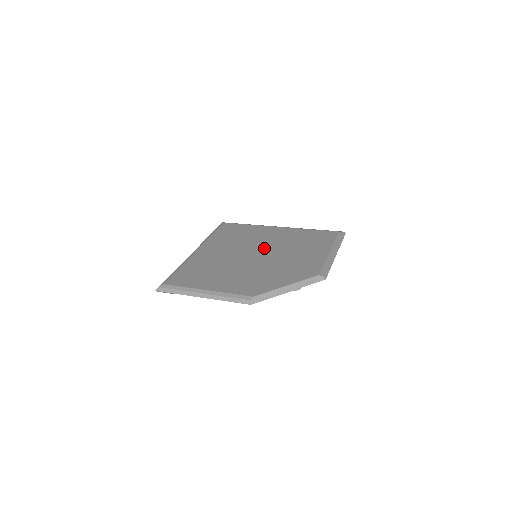
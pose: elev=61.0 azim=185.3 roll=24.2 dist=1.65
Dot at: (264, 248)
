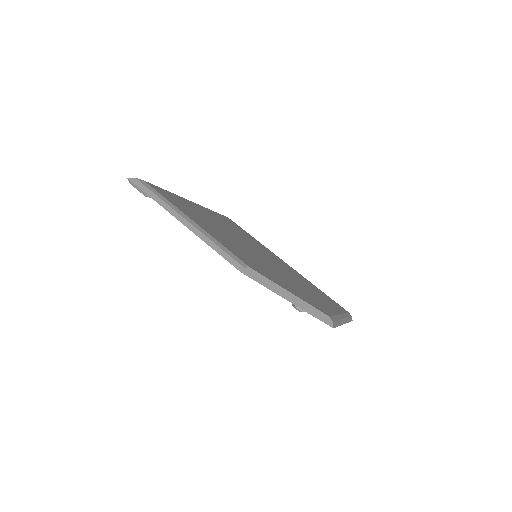
Dot at: (268, 258)
